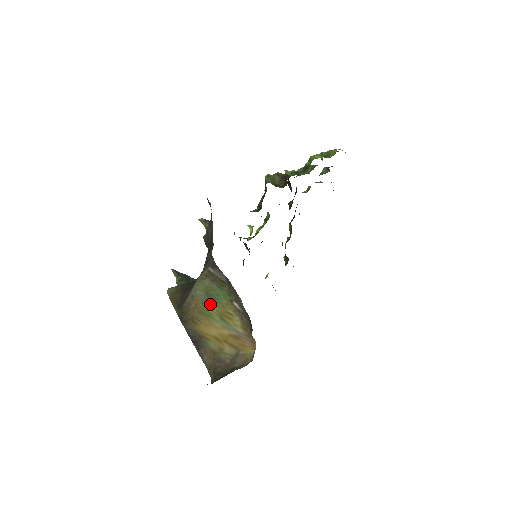
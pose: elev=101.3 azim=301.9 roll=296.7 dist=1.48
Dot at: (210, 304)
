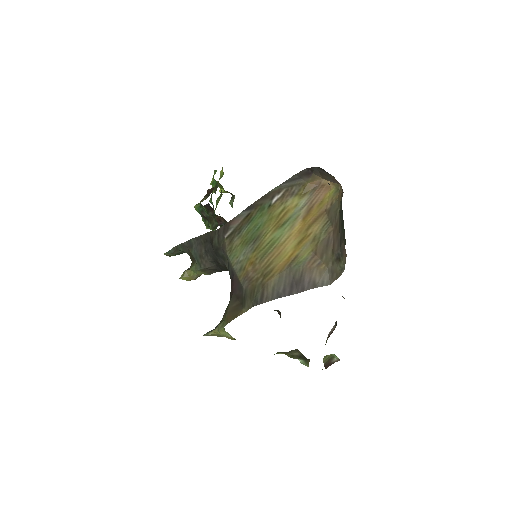
Dot at: (260, 239)
